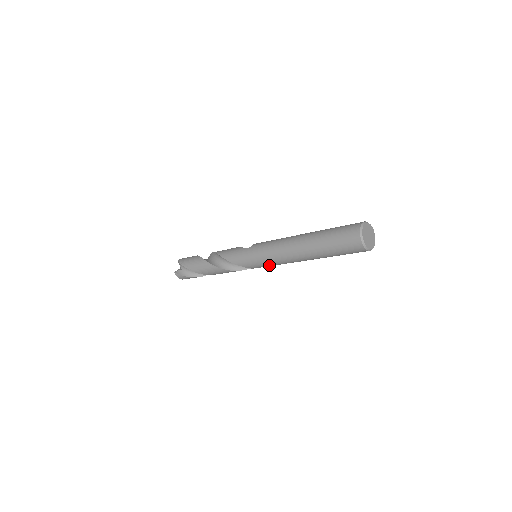
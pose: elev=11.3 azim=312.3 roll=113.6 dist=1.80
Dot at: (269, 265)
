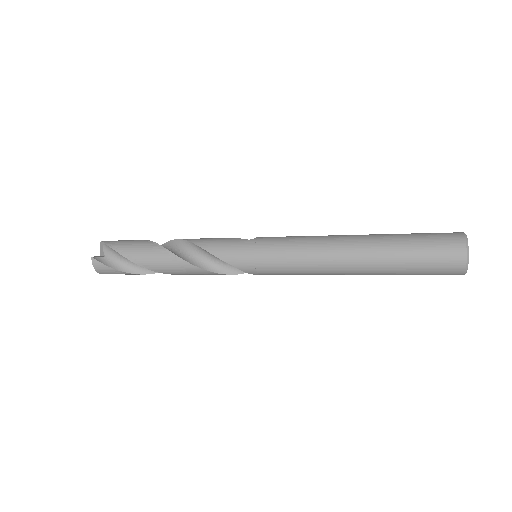
Dot at: (281, 271)
